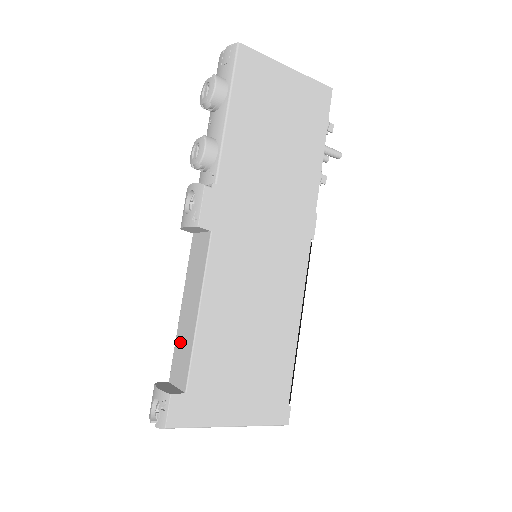
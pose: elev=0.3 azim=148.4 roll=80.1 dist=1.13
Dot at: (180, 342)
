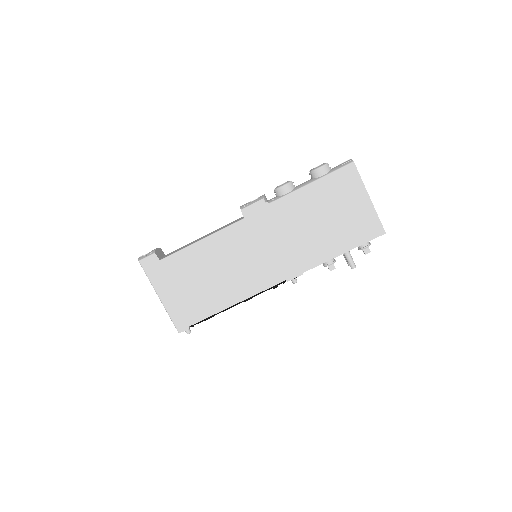
Dot at: (186, 245)
